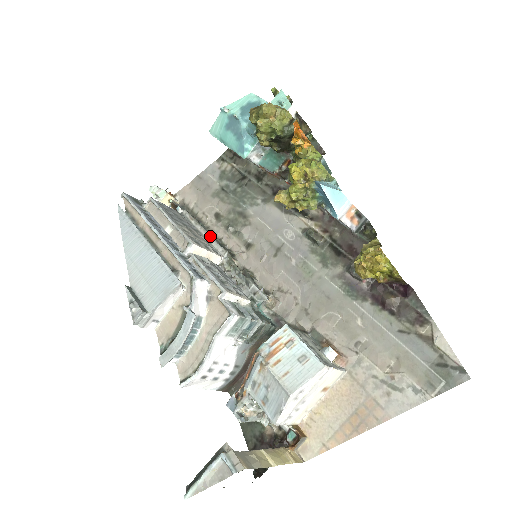
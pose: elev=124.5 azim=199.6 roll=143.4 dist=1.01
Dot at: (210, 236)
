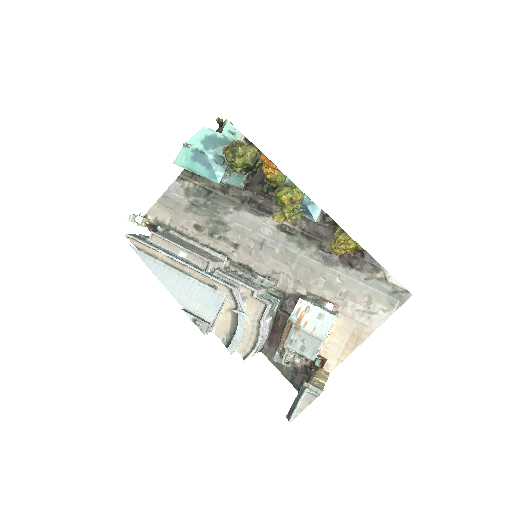
Dot at: (205, 247)
